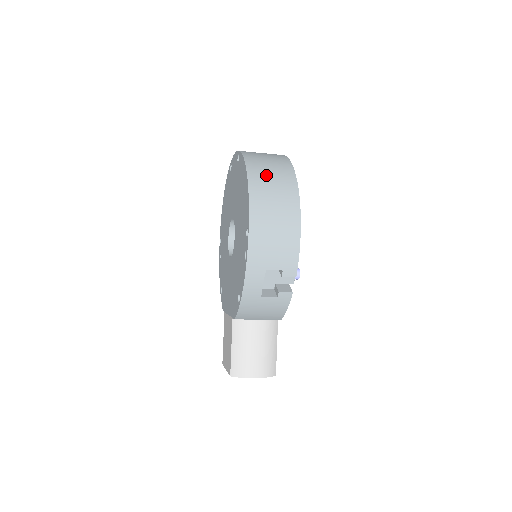
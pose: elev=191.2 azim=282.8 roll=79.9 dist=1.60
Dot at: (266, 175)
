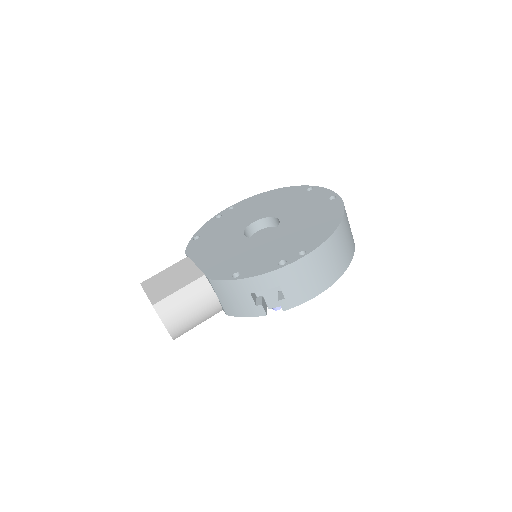
Dot at: (346, 236)
